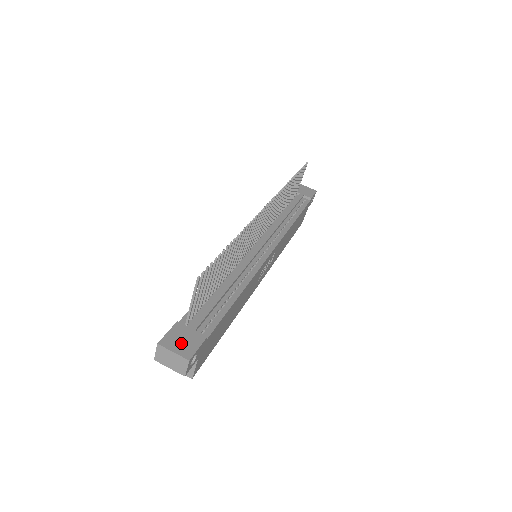
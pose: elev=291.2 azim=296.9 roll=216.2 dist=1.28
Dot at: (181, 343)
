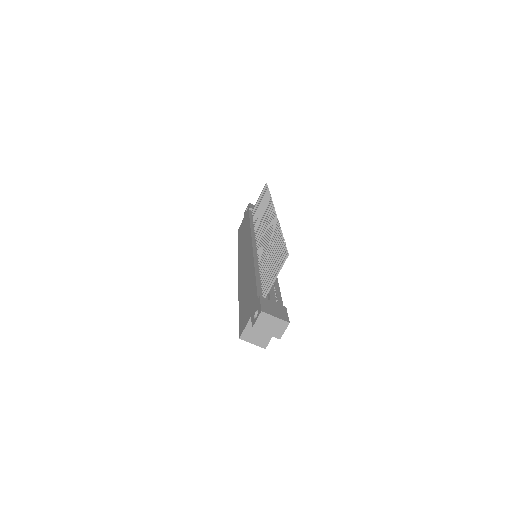
Dot at: (275, 311)
